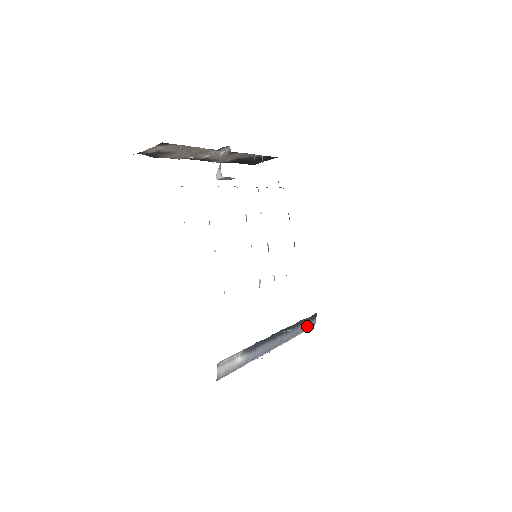
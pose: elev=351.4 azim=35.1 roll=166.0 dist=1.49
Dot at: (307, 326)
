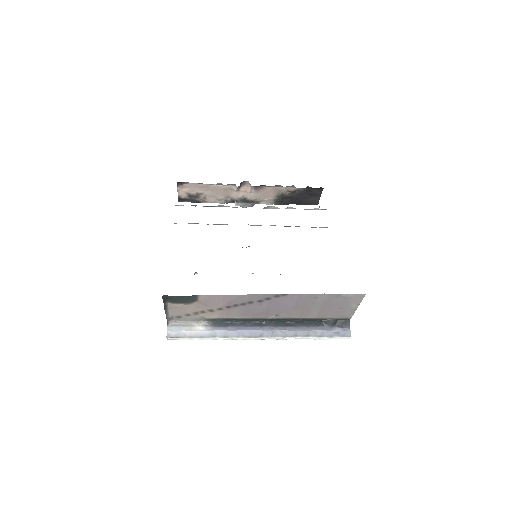
Dot at: (329, 331)
